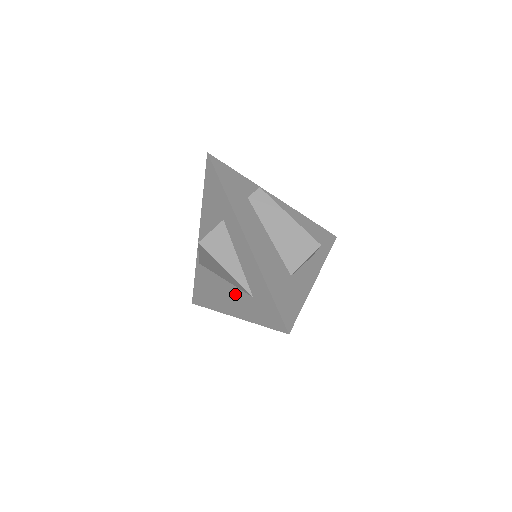
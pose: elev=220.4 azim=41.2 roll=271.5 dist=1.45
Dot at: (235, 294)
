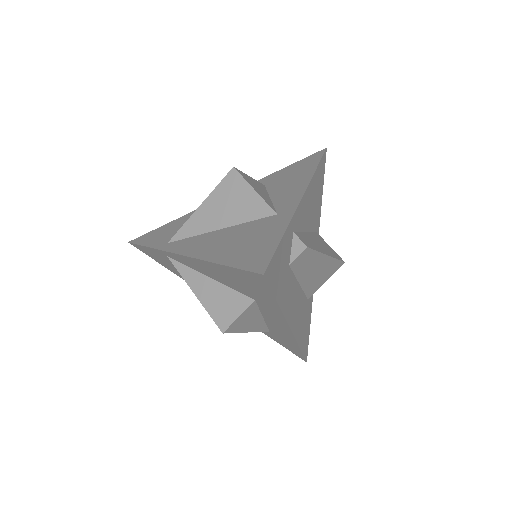
Dot at: occluded
